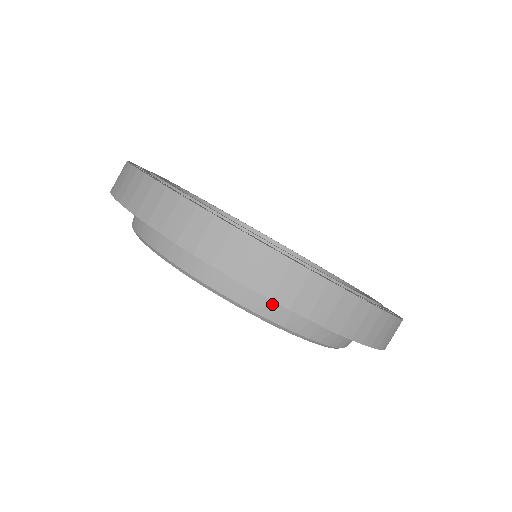
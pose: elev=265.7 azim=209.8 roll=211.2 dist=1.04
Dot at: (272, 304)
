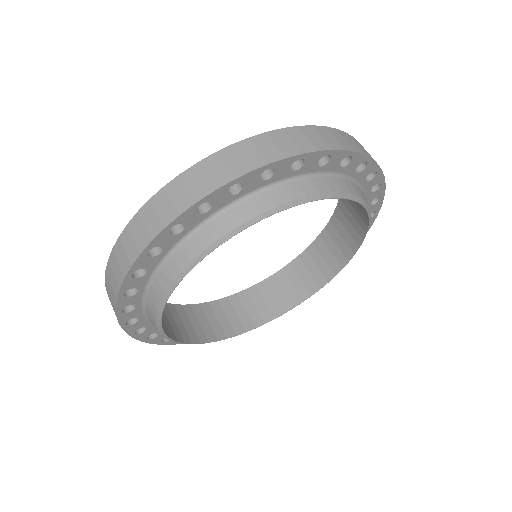
Dot at: (169, 264)
